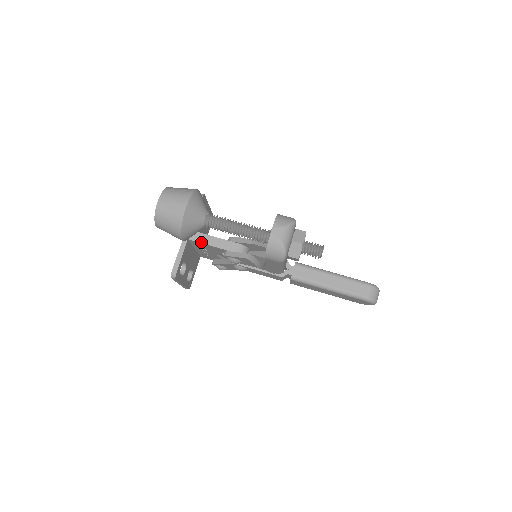
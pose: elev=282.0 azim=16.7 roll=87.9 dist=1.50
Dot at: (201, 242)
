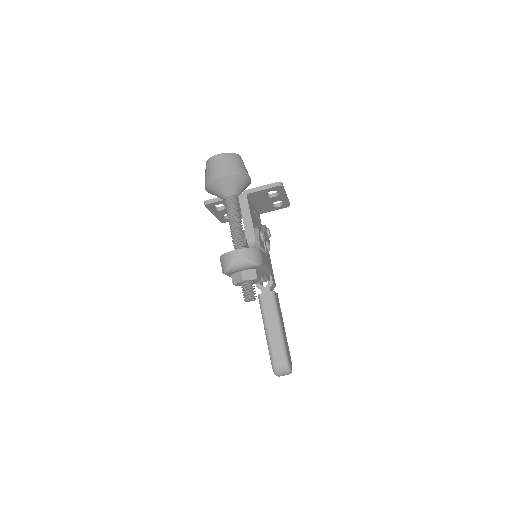
Dot at: (241, 207)
